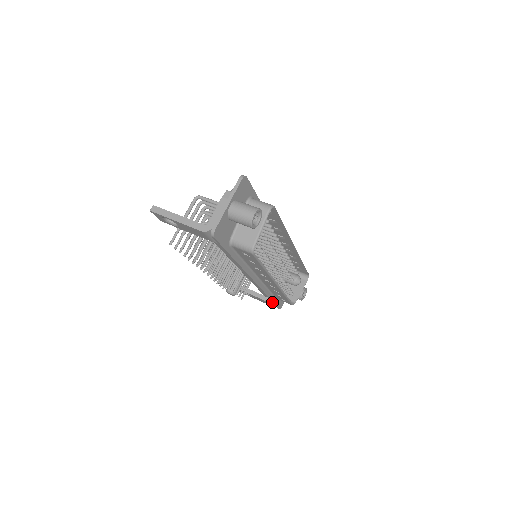
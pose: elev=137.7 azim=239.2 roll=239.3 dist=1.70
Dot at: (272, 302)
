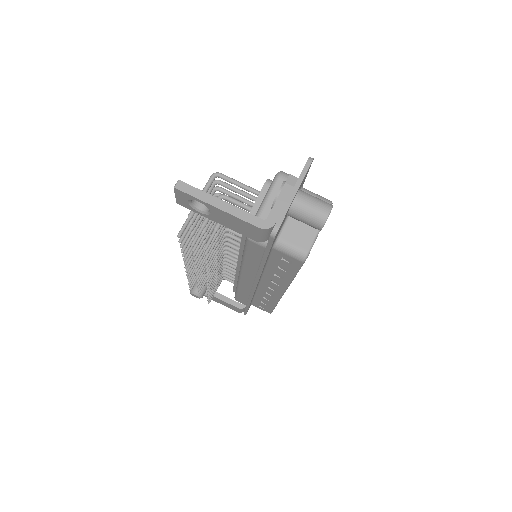
Dot at: (245, 308)
